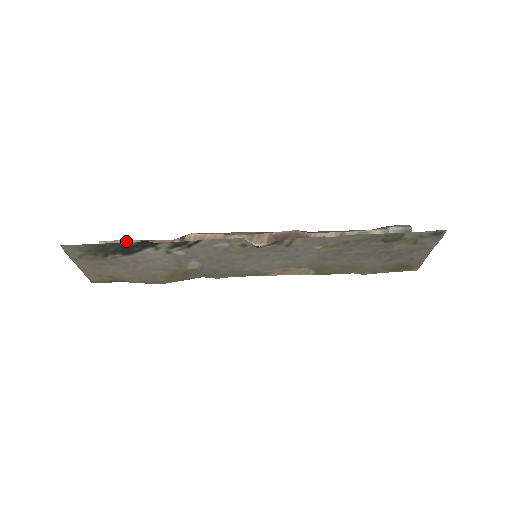
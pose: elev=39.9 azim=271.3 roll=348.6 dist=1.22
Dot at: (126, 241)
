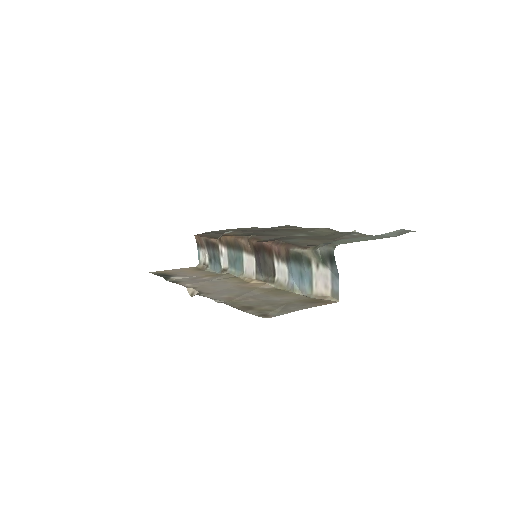
Dot at: (202, 238)
